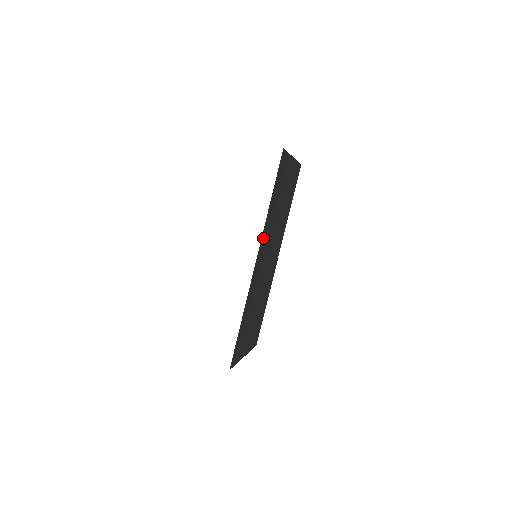
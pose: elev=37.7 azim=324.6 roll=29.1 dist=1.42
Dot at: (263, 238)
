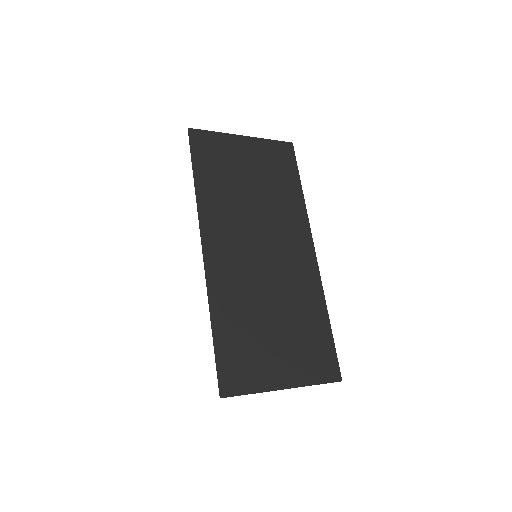
Dot at: (208, 221)
